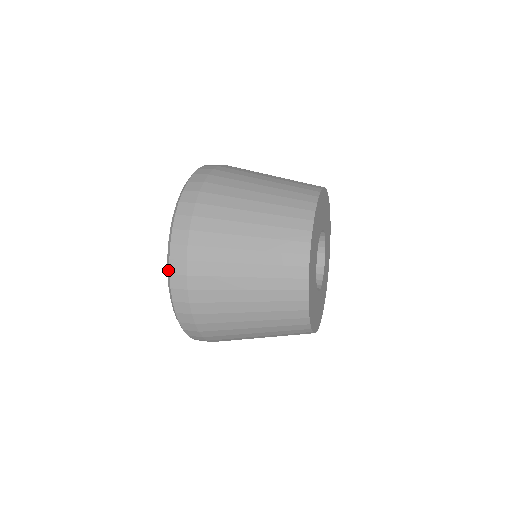
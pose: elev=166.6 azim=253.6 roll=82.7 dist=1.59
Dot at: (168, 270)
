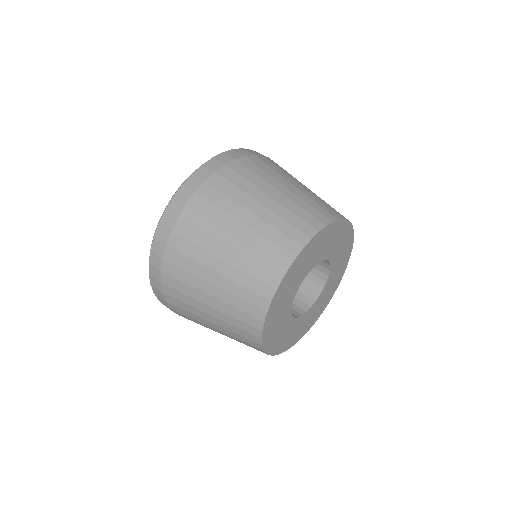
Dot at: occluded
